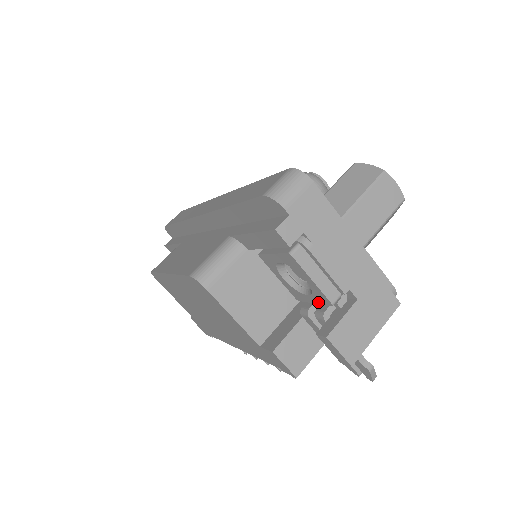
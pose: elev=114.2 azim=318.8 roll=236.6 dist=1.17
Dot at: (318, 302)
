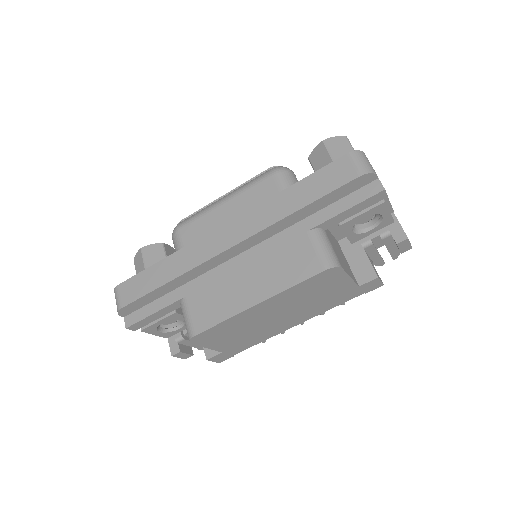
Dot at: (379, 229)
